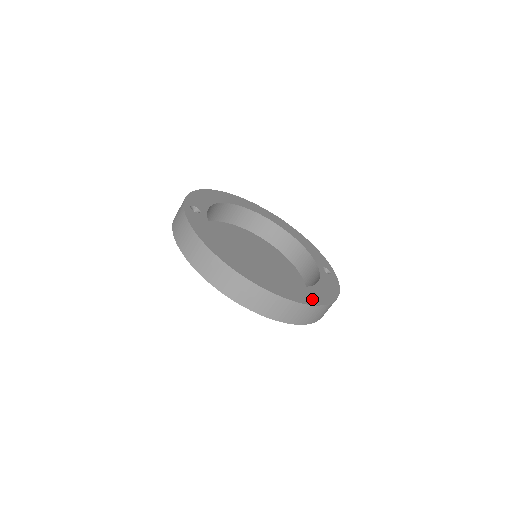
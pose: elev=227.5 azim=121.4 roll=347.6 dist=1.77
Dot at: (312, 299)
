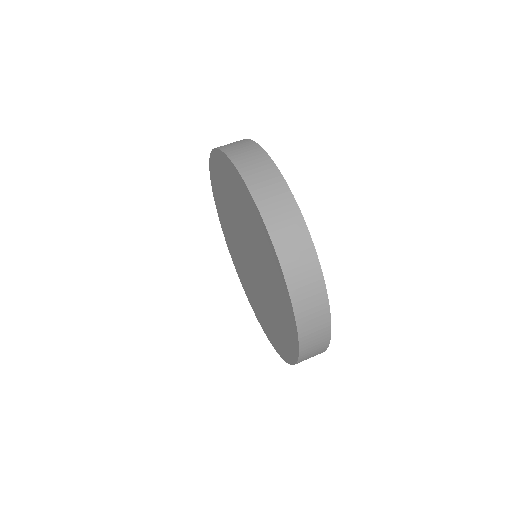
Dot at: occluded
